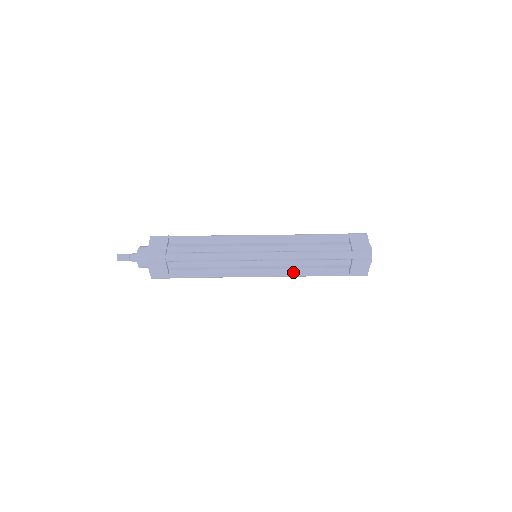
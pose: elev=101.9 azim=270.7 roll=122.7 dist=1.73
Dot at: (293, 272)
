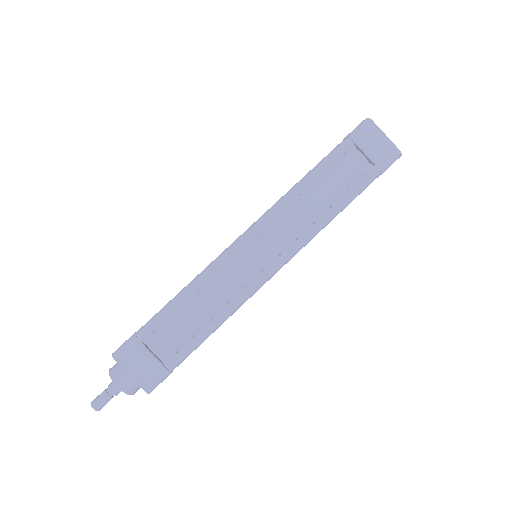
Dot at: (310, 226)
